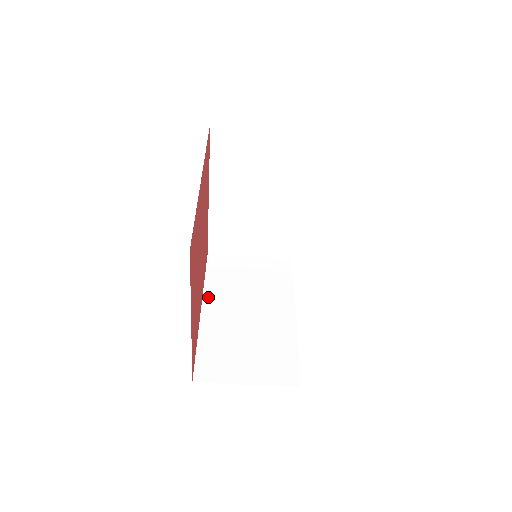
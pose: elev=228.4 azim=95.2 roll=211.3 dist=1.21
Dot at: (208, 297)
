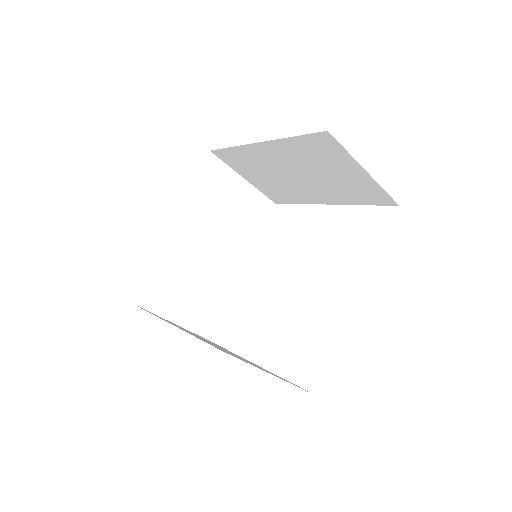
Dot at: (183, 211)
